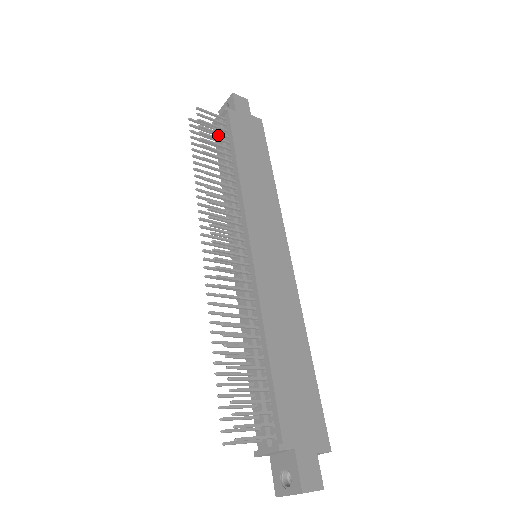
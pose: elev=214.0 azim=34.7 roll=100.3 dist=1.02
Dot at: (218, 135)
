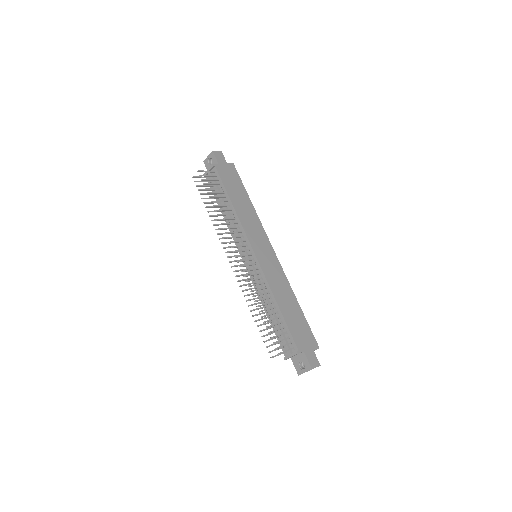
Dot at: occluded
